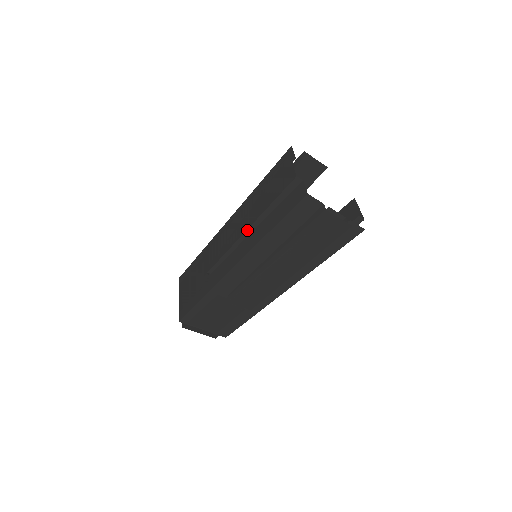
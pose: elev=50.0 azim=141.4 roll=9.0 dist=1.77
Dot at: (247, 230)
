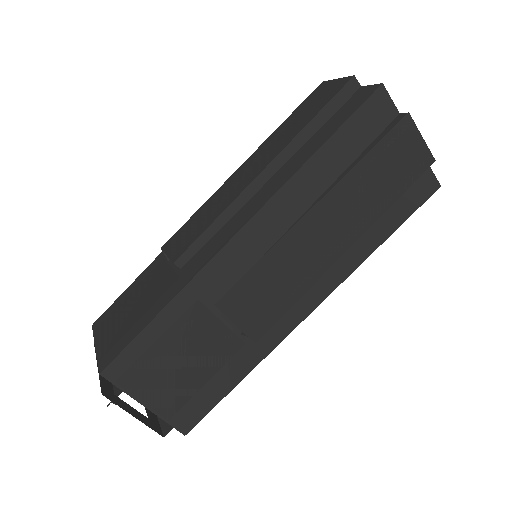
Dot at: (264, 171)
